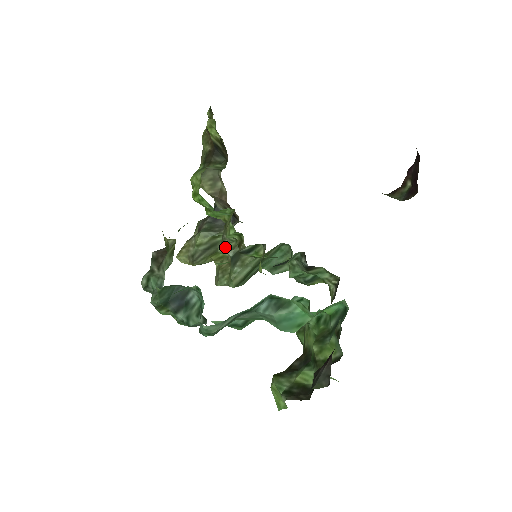
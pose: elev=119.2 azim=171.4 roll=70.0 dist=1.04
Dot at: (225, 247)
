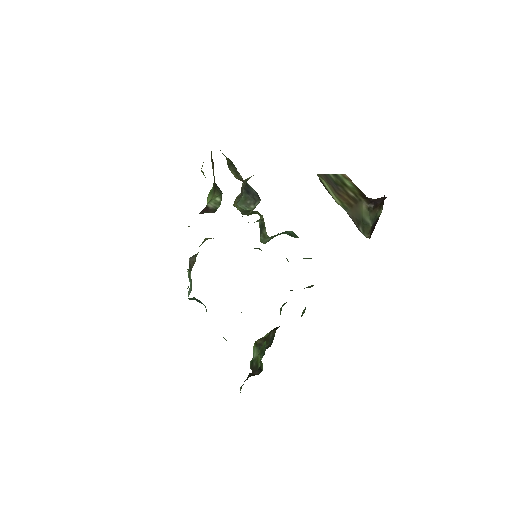
Dot at: occluded
